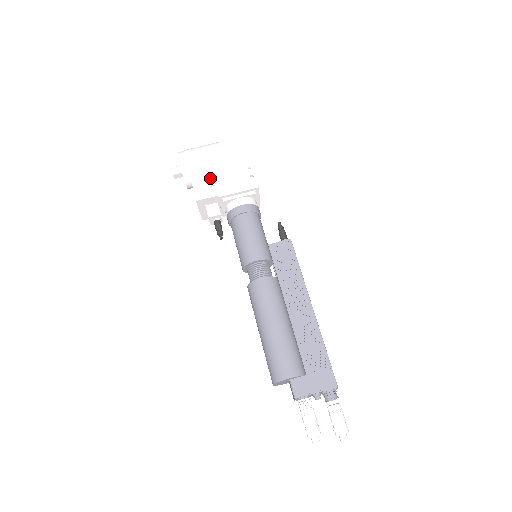
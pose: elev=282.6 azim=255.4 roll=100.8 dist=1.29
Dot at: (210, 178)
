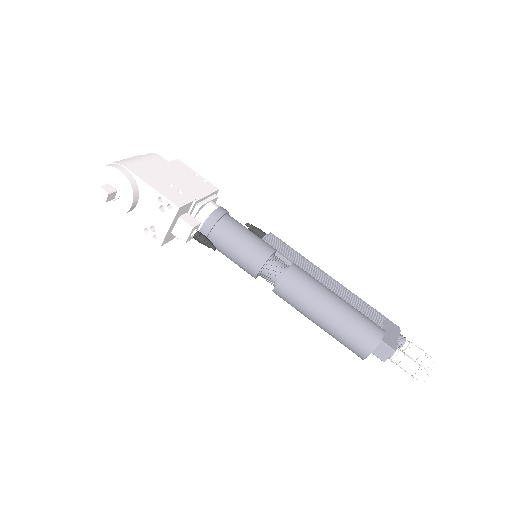
Dot at: (167, 187)
